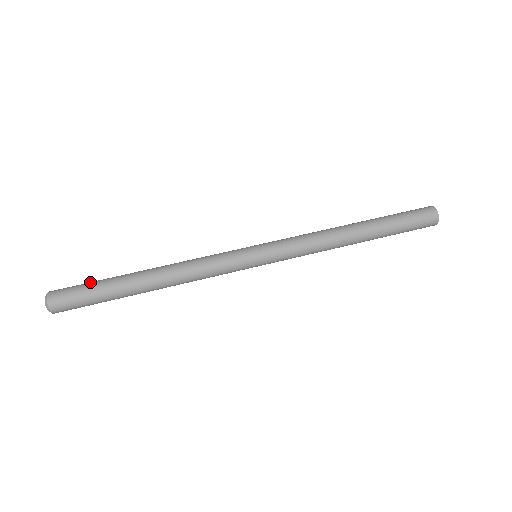
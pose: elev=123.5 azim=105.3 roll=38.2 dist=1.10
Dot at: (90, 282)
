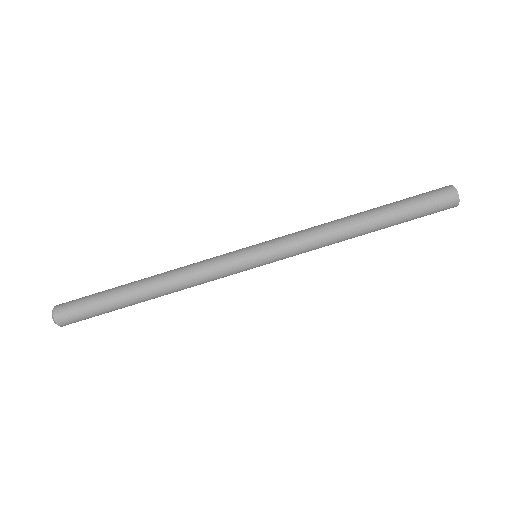
Dot at: (92, 303)
